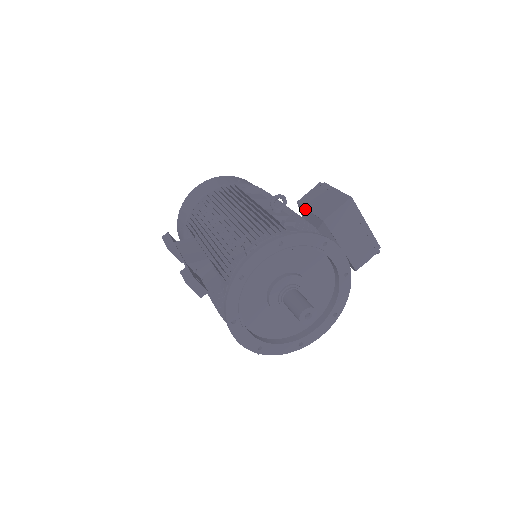
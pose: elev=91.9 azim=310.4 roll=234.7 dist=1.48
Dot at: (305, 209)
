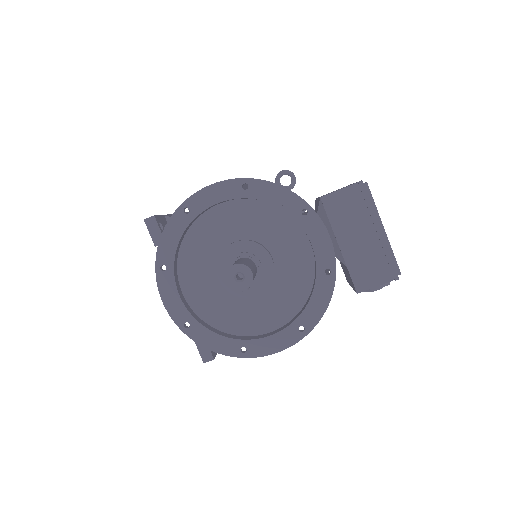
Dot at: occluded
